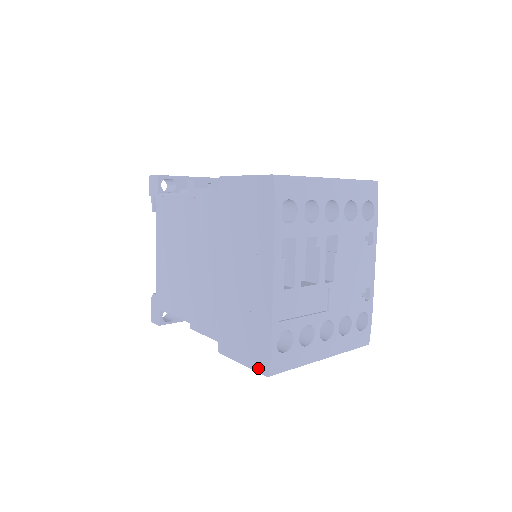
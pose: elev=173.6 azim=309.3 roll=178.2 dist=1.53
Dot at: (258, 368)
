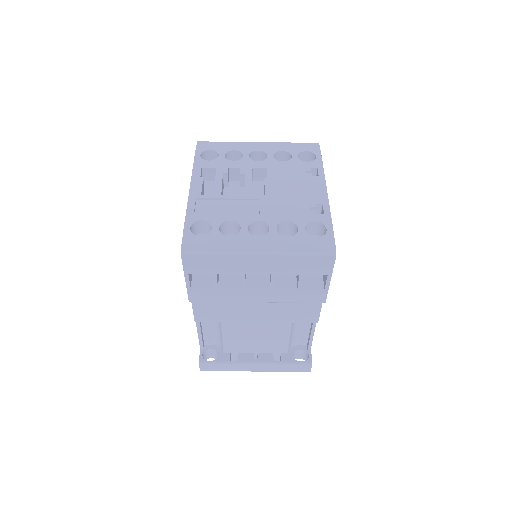
Dot at: (182, 260)
